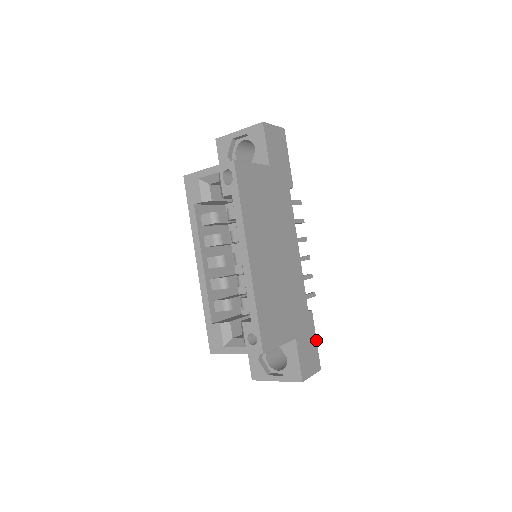
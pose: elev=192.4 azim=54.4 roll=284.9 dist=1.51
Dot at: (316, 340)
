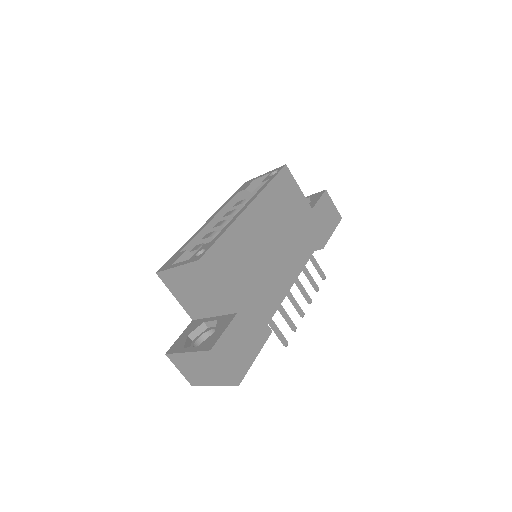
Dot at: occluded
